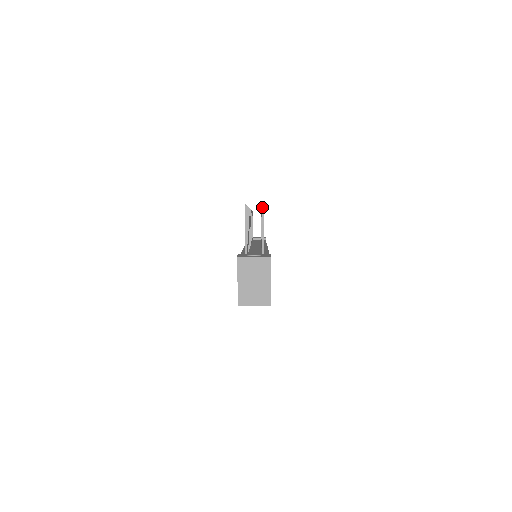
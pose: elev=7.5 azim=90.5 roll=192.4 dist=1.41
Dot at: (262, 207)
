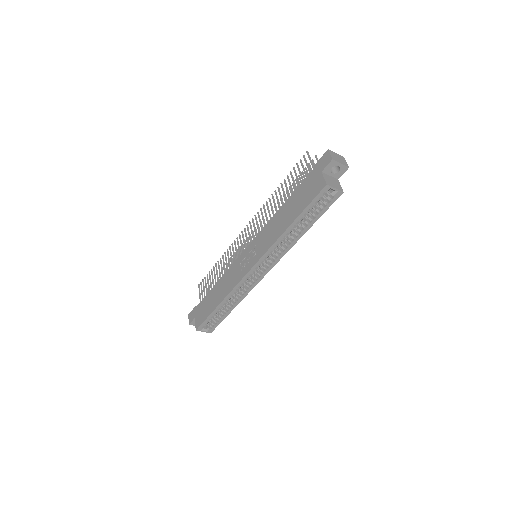
Dot at: (316, 155)
